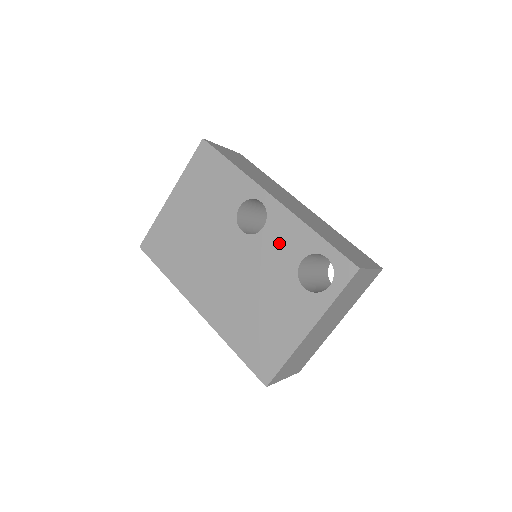
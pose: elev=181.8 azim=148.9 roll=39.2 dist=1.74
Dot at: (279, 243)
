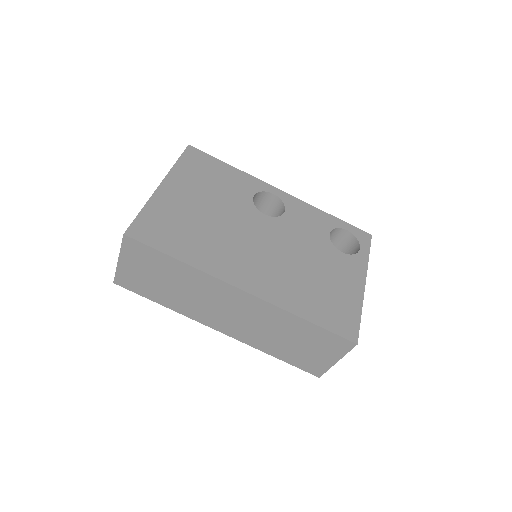
Dot at: (305, 222)
